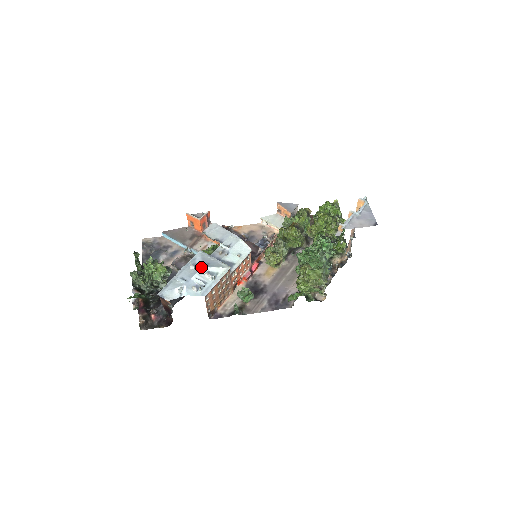
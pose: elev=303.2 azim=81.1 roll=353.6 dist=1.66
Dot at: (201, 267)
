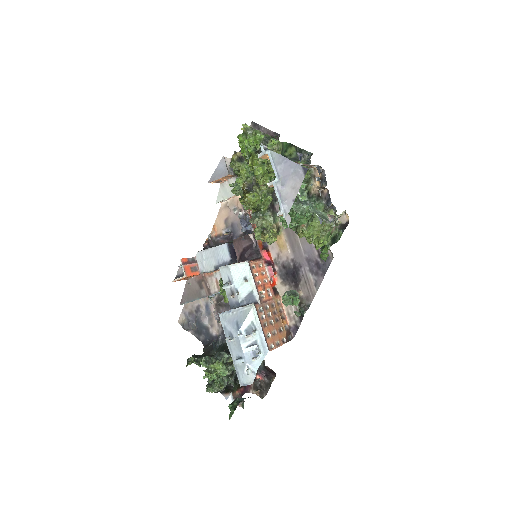
Dot at: (237, 335)
